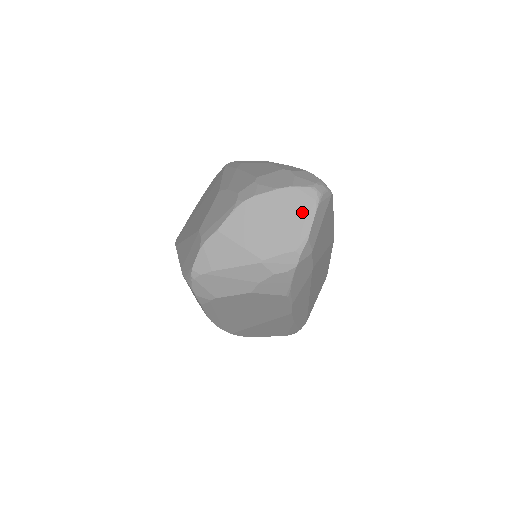
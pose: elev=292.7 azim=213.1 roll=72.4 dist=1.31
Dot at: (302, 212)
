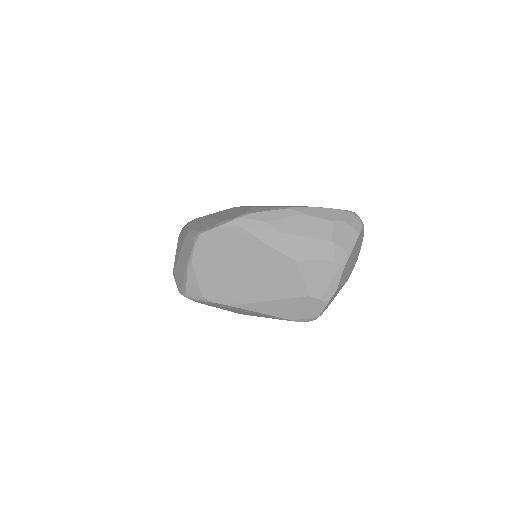
Dot at: (361, 241)
